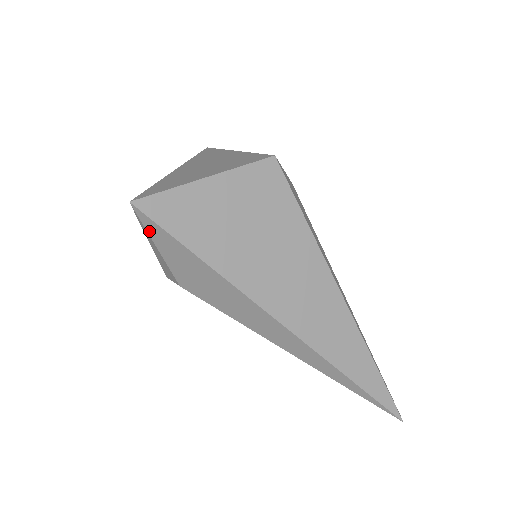
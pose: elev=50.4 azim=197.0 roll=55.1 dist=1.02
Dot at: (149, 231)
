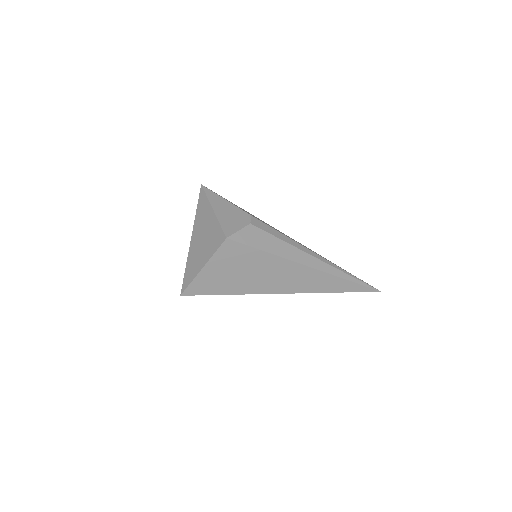
Dot at: occluded
